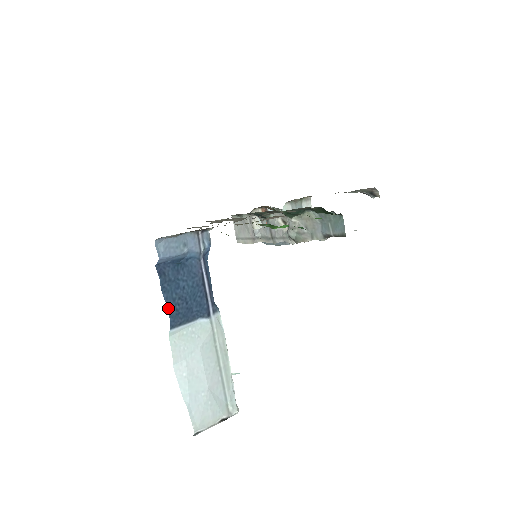
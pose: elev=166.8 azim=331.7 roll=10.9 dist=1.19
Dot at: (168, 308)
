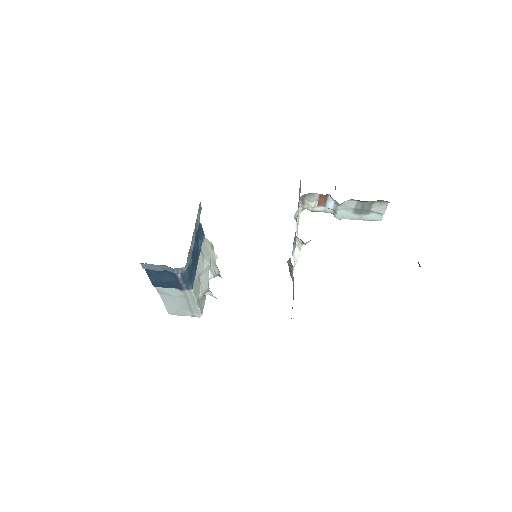
Dot at: (152, 282)
